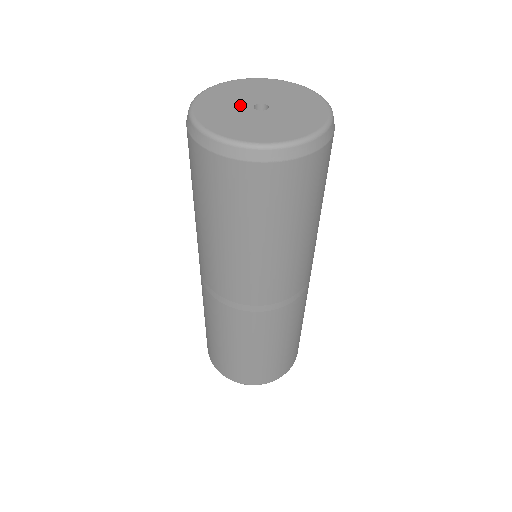
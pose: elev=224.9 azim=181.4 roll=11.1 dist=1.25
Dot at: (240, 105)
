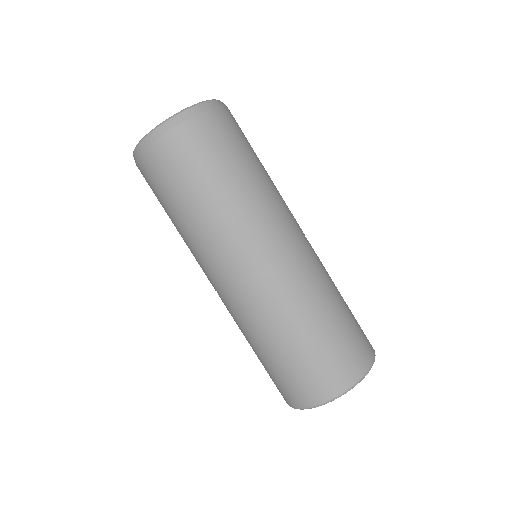
Dot at: occluded
